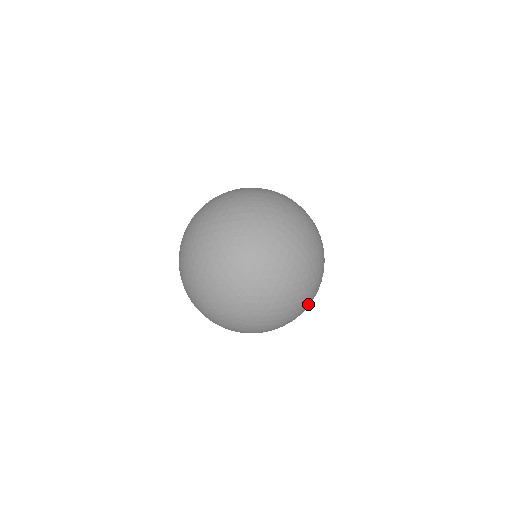
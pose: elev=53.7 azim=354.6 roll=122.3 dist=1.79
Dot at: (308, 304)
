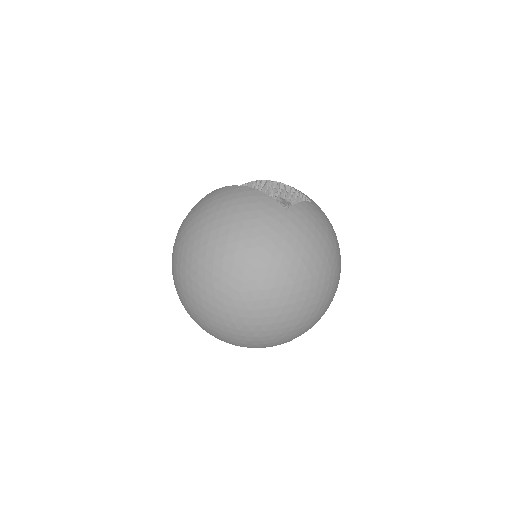
Dot at: (336, 278)
